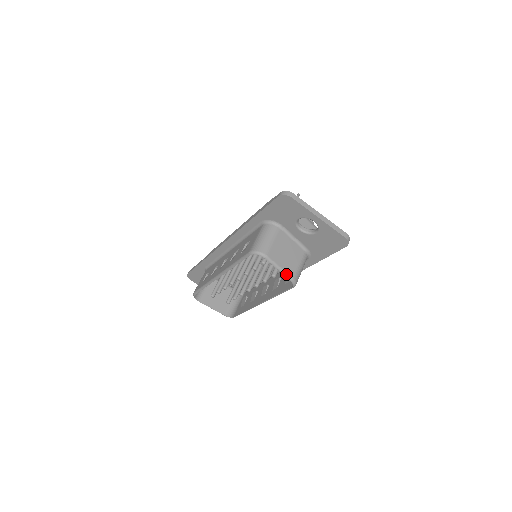
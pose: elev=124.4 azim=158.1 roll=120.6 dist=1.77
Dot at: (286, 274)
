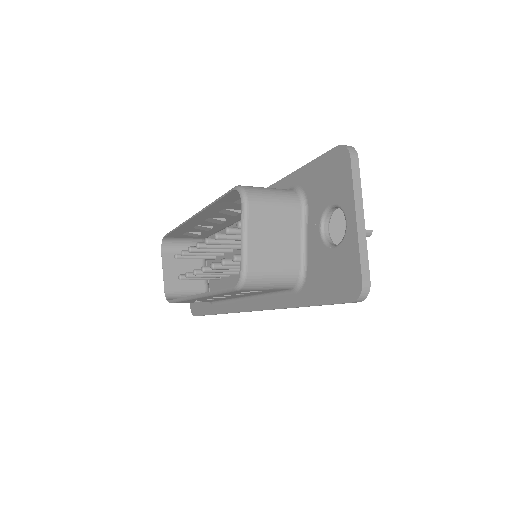
Dot at: (244, 254)
